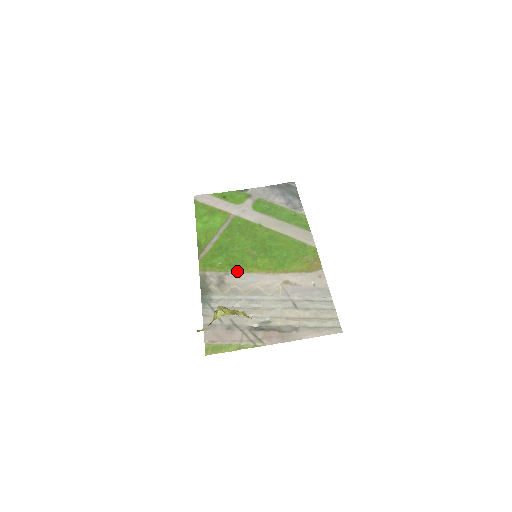
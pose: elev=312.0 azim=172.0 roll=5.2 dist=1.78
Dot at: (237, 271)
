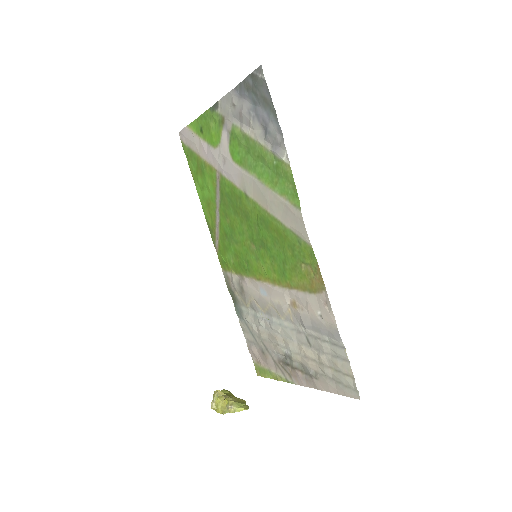
Dot at: (248, 276)
